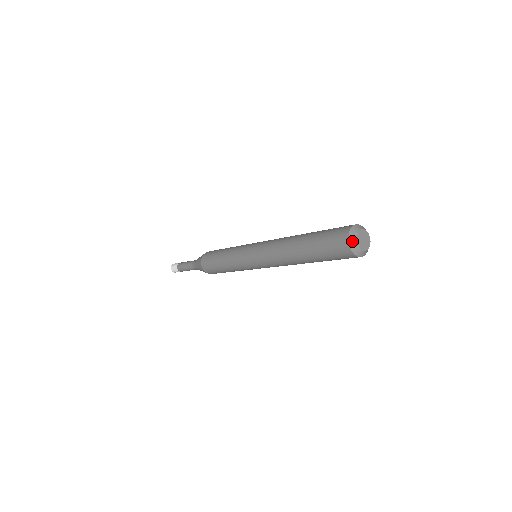
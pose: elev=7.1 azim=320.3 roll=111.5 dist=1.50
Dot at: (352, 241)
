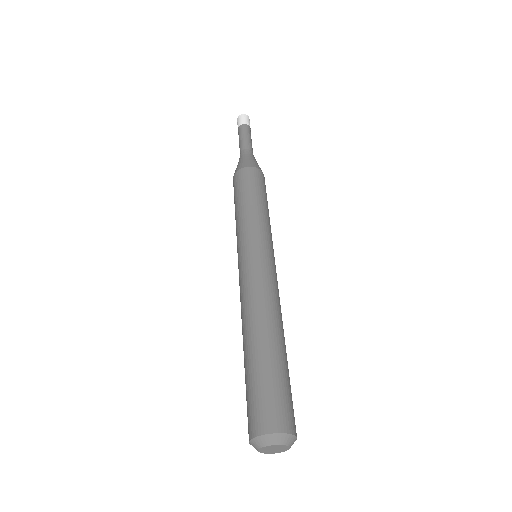
Dot at: (259, 441)
